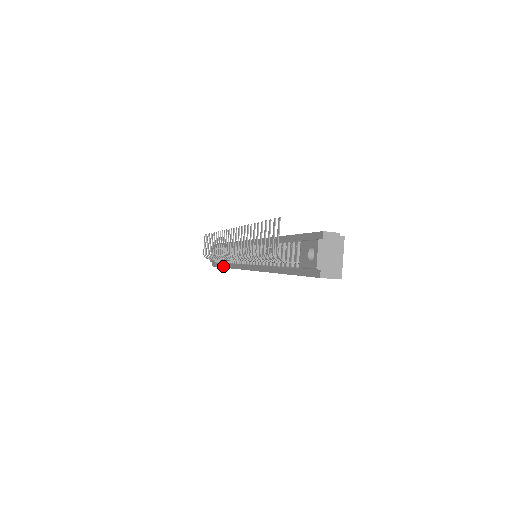
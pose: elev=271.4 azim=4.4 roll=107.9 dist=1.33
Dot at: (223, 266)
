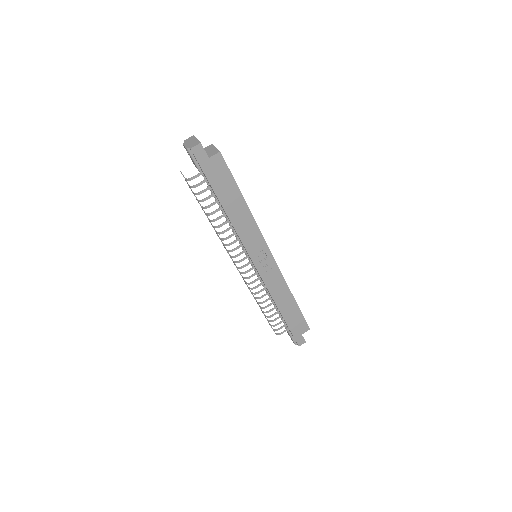
Dot at: occluded
